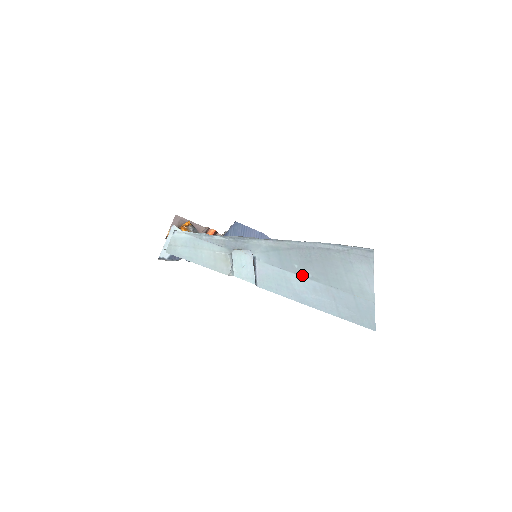
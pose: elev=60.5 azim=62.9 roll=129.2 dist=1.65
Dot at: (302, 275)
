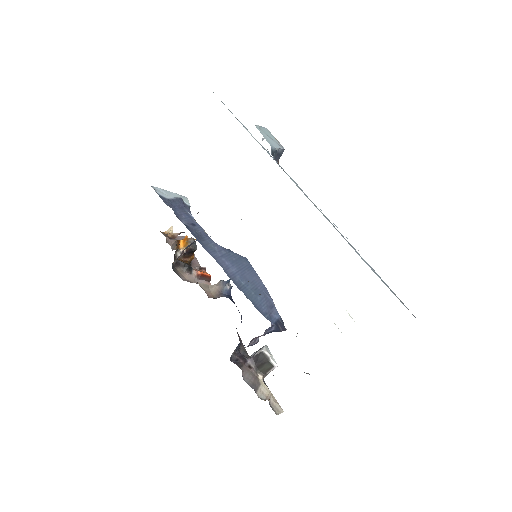
Dot at: occluded
